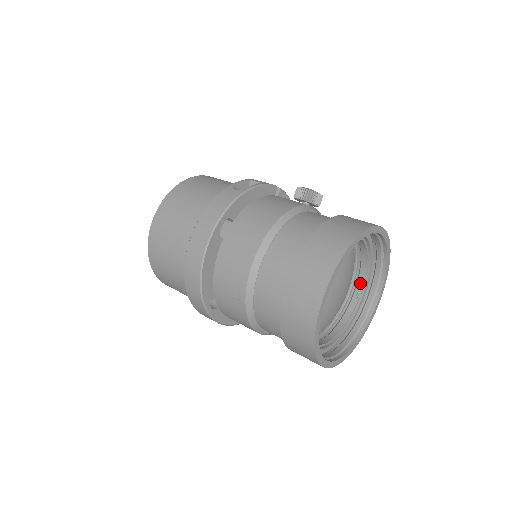
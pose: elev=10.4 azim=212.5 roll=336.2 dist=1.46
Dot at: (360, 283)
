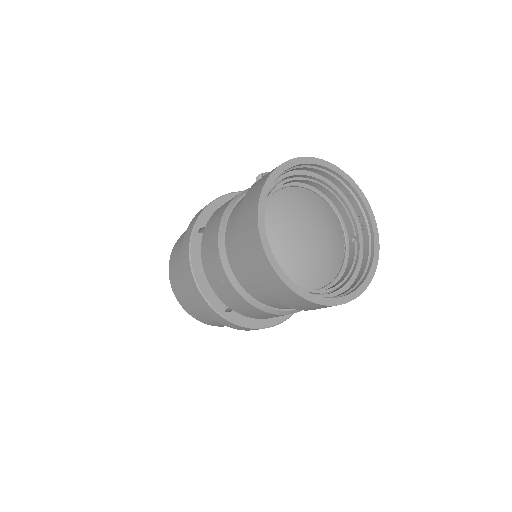
Dot at: (349, 227)
